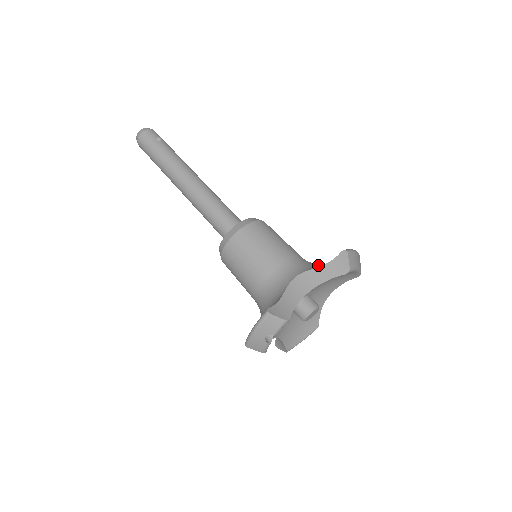
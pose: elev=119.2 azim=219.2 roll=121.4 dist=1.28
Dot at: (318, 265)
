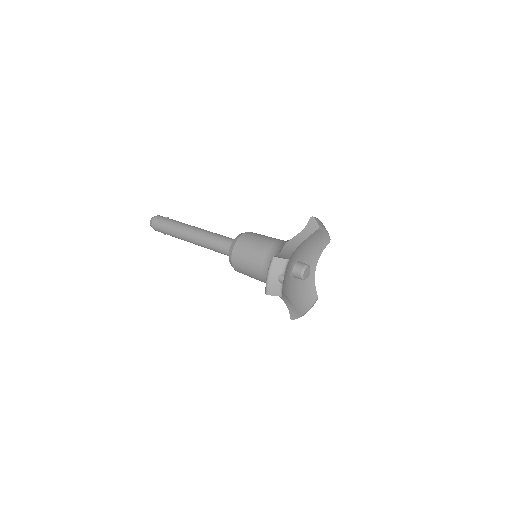
Dot at: occluded
